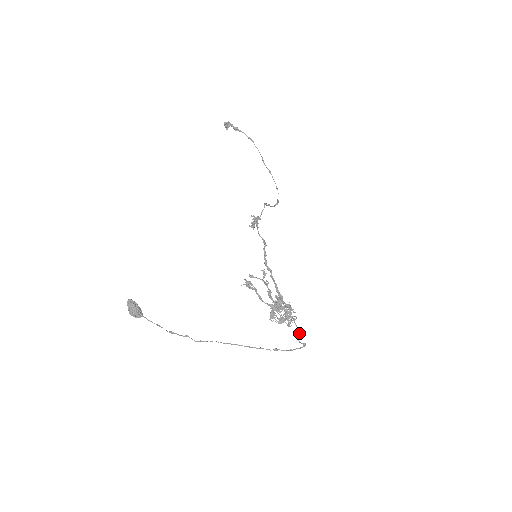
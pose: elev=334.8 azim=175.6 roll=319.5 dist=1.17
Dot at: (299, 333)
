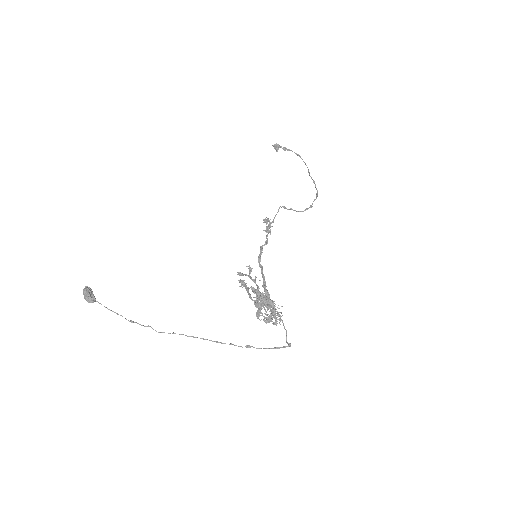
Dot at: (286, 332)
